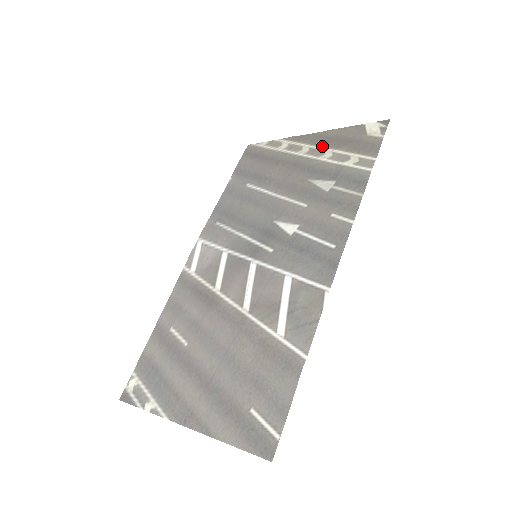
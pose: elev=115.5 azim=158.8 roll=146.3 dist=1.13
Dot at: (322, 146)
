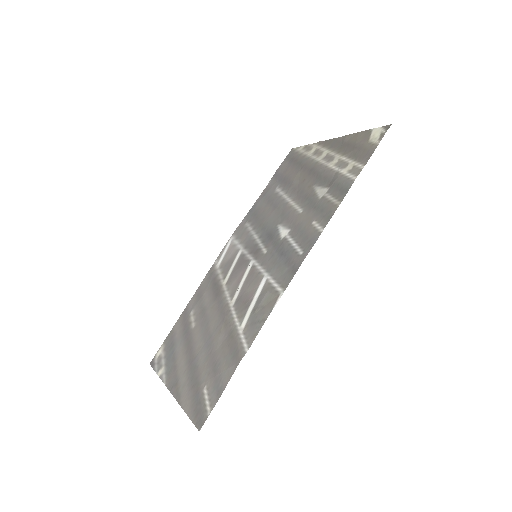
Dot at: (335, 152)
